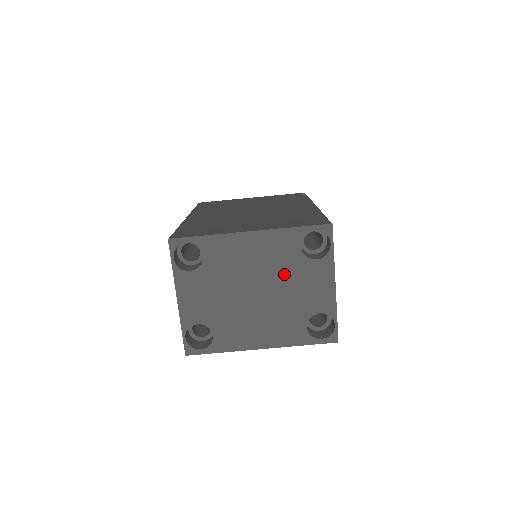
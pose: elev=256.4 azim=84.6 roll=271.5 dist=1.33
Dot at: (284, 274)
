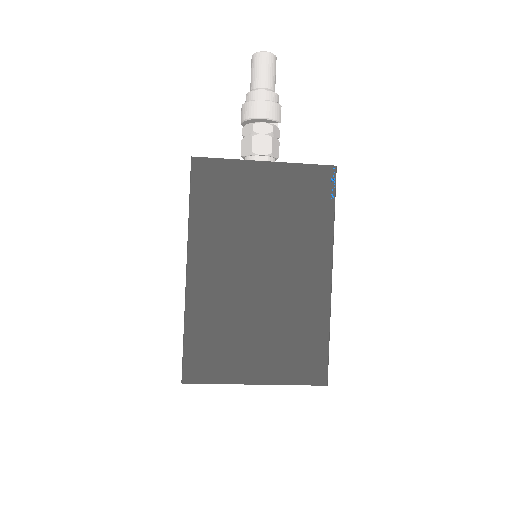
Dot at: occluded
